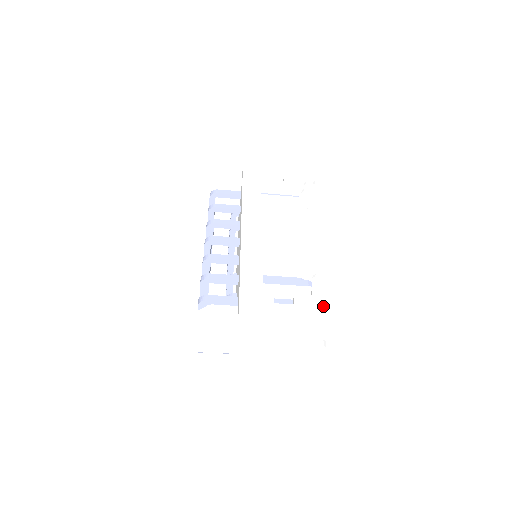
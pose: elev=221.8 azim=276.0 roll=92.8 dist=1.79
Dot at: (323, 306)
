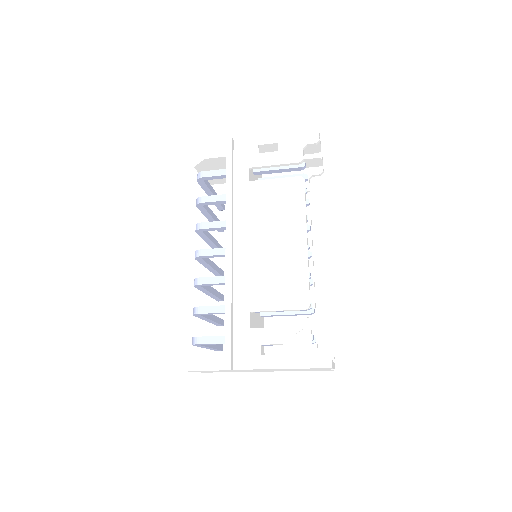
Dot at: (316, 354)
